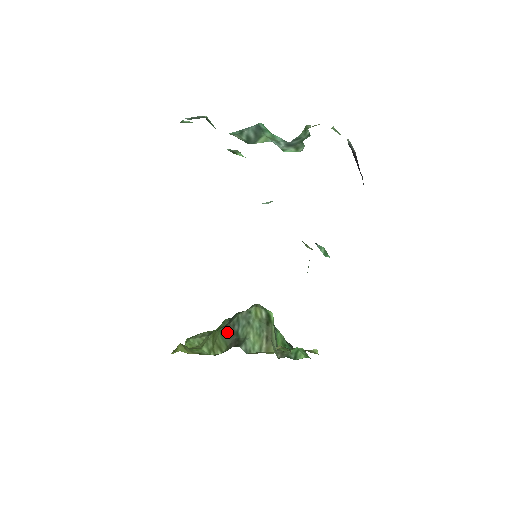
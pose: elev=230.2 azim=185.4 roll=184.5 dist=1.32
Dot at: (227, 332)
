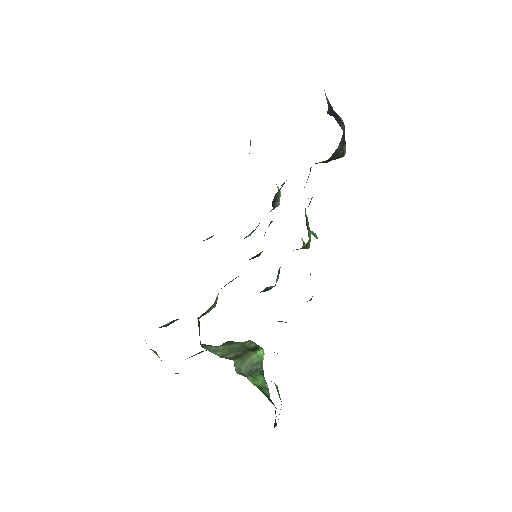
Dot at: occluded
